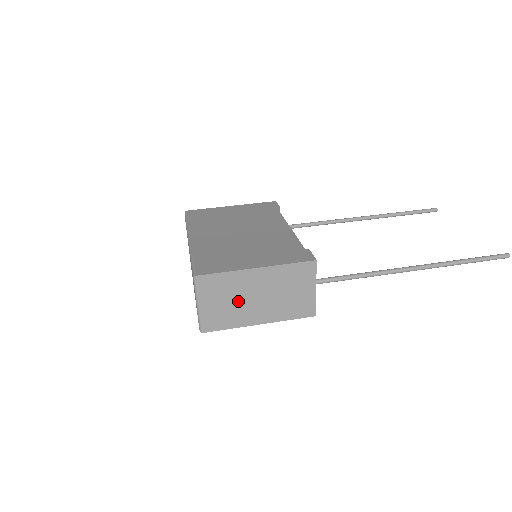
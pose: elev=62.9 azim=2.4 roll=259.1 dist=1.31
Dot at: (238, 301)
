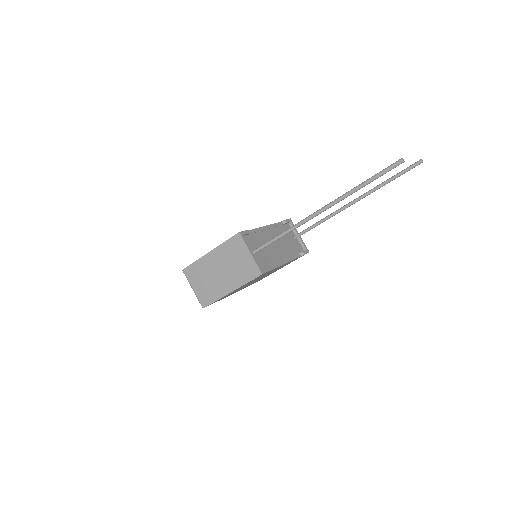
Dot at: (211, 279)
